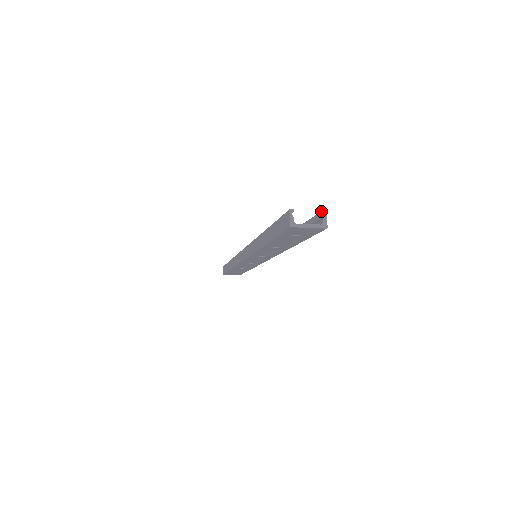
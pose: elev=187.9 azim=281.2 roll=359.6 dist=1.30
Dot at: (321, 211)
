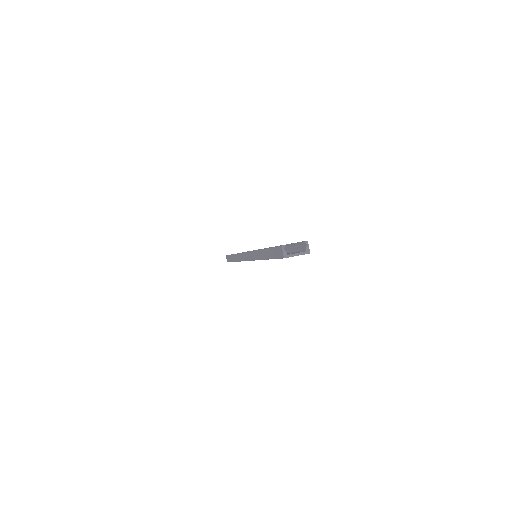
Dot at: (304, 241)
